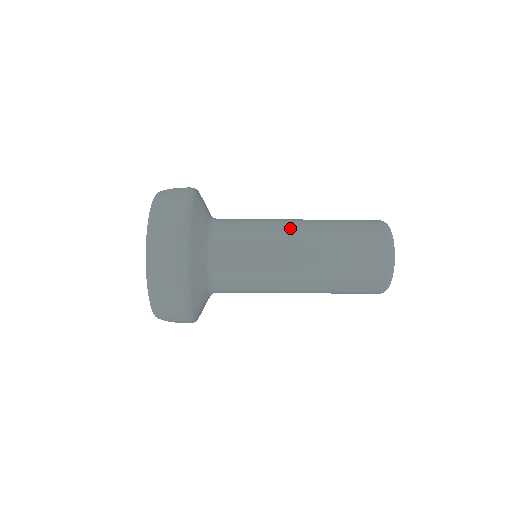
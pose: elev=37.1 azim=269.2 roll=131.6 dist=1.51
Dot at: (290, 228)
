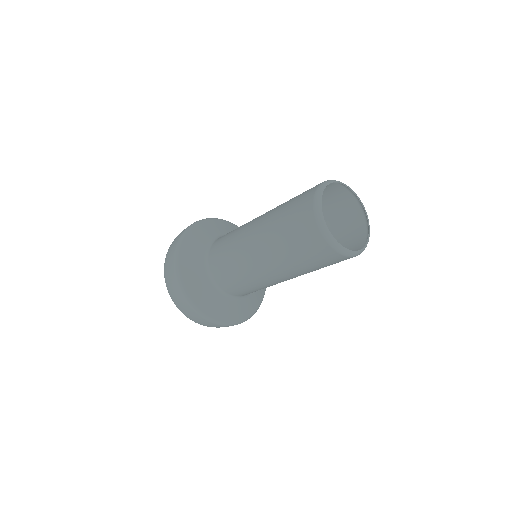
Dot at: occluded
